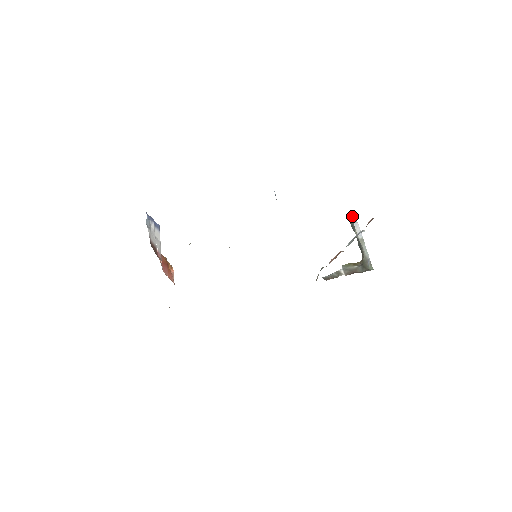
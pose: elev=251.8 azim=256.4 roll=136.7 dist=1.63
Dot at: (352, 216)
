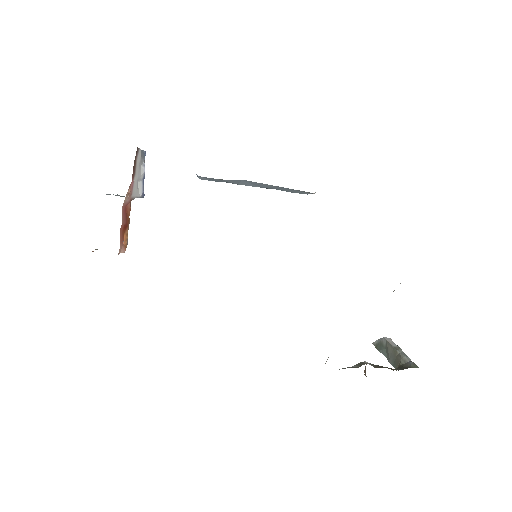
Dot at: occluded
